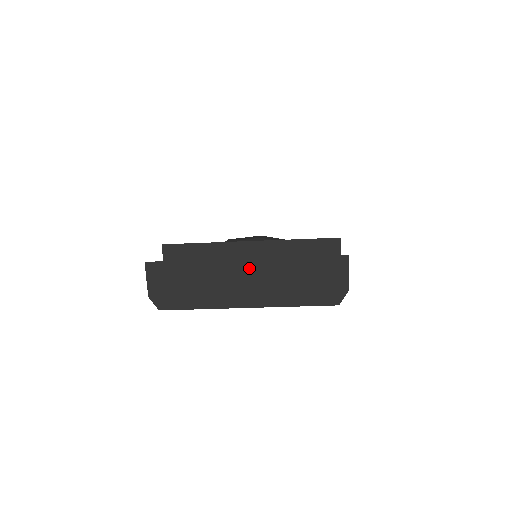
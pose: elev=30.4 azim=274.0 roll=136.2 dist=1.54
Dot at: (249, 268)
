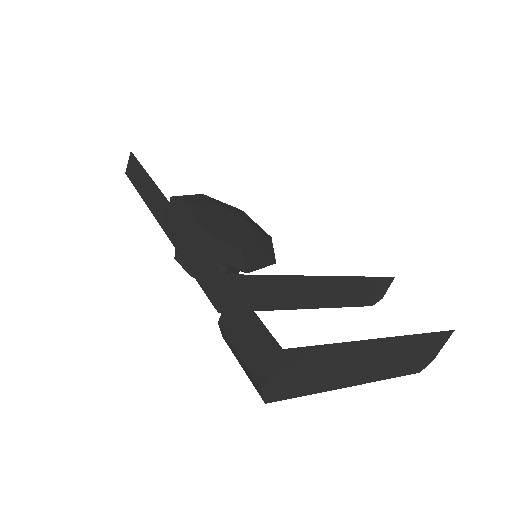
Dot at: (381, 347)
